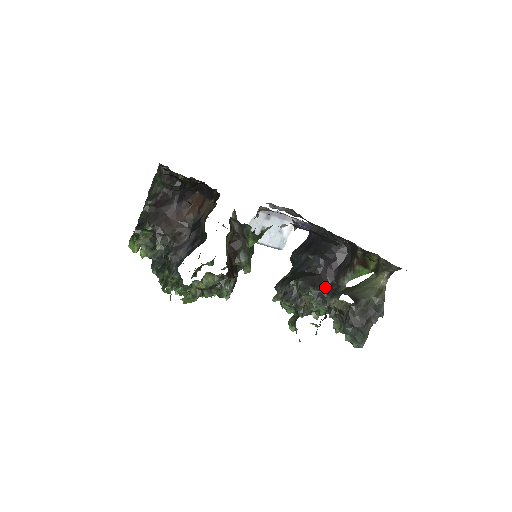
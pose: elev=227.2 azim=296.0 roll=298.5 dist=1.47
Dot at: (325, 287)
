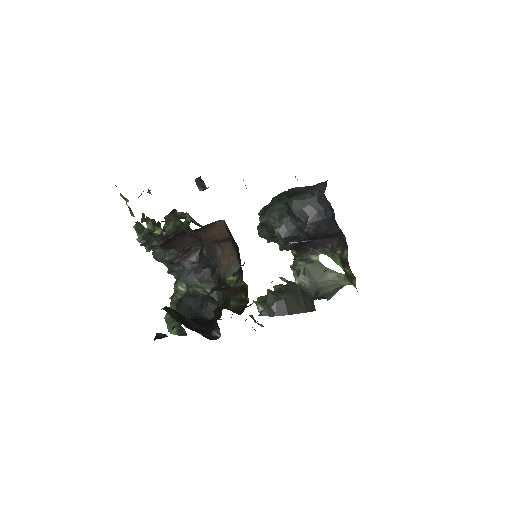
Dot at: (302, 247)
